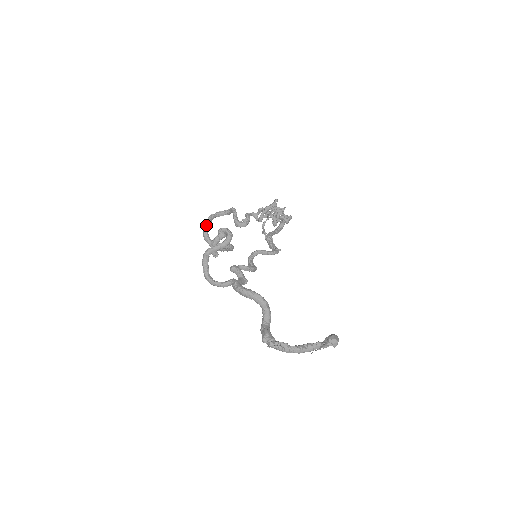
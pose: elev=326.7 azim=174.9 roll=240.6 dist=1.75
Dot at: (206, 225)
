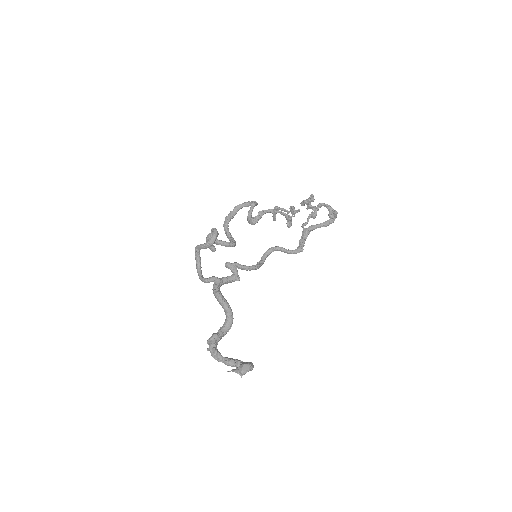
Dot at: (228, 215)
